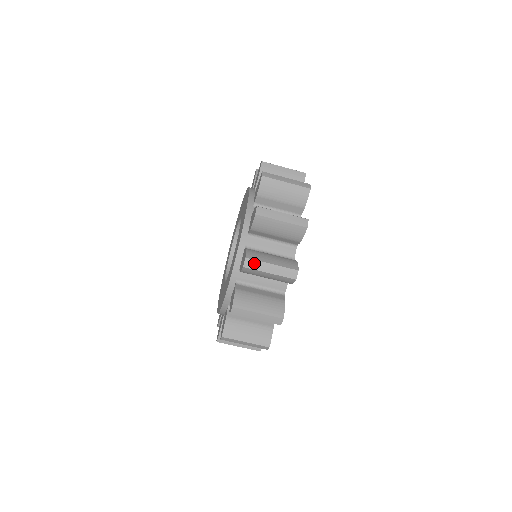
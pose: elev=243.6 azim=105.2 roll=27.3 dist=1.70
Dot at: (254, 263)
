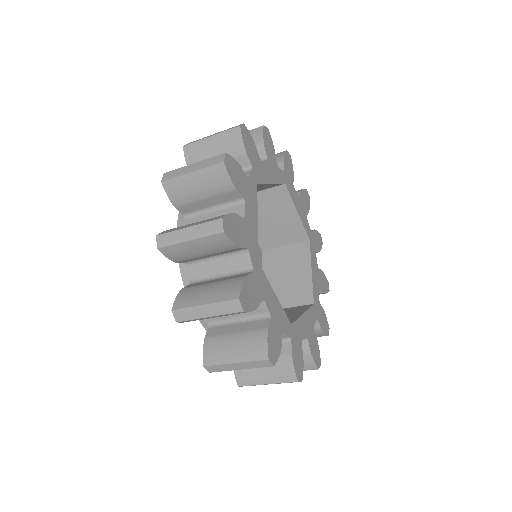
Dot at: (184, 313)
